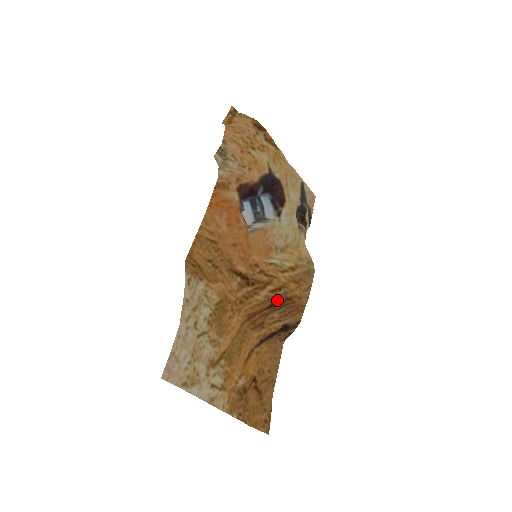
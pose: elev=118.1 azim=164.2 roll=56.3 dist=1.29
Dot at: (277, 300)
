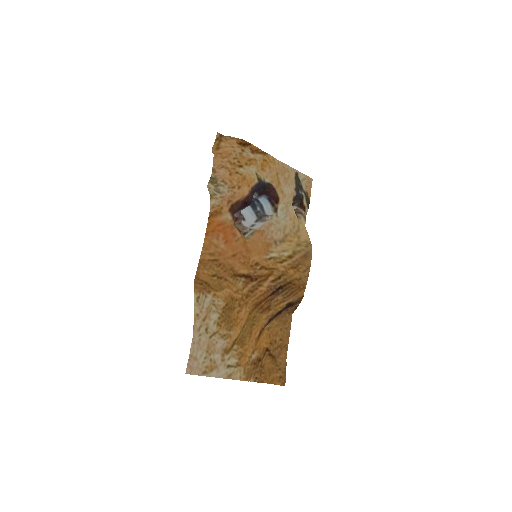
Dot at: (278, 287)
